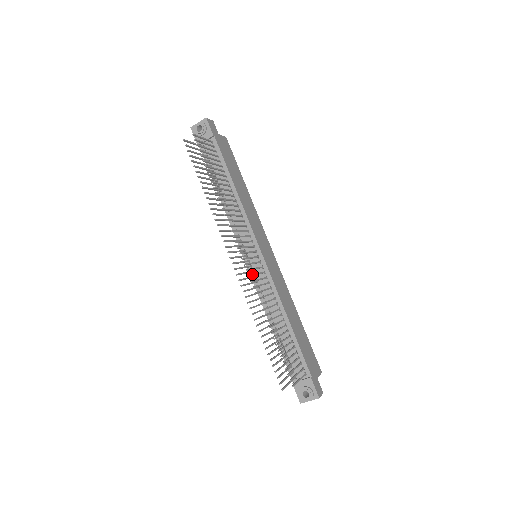
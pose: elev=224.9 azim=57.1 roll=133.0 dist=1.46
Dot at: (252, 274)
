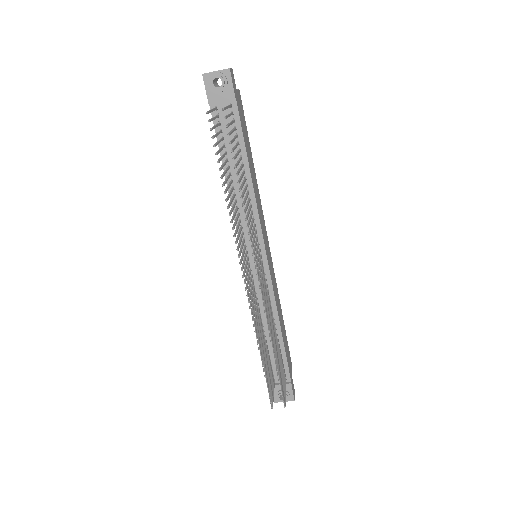
Dot at: (264, 295)
